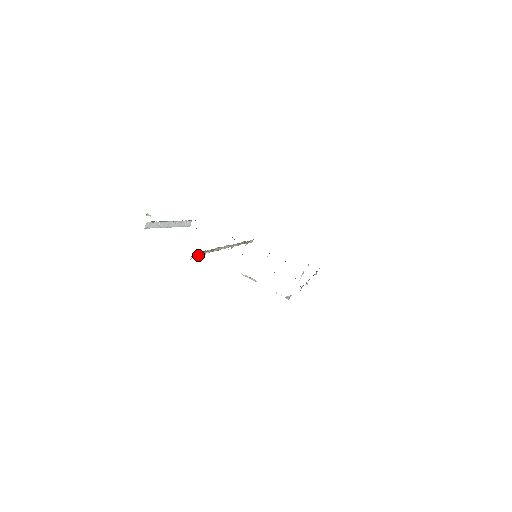
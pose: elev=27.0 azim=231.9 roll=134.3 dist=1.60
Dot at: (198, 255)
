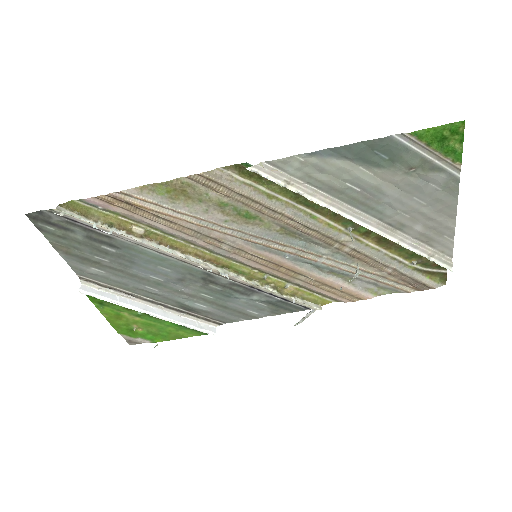
Dot at: (83, 220)
